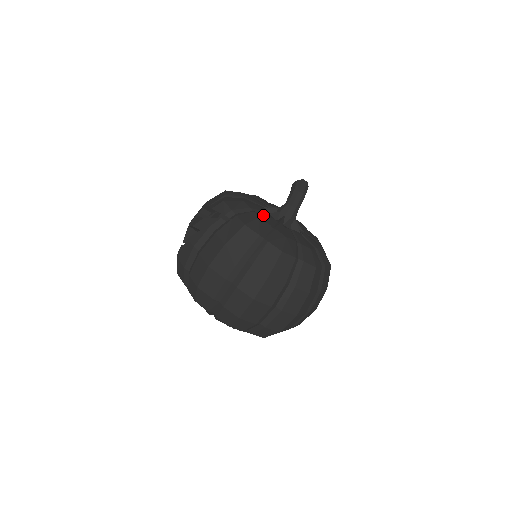
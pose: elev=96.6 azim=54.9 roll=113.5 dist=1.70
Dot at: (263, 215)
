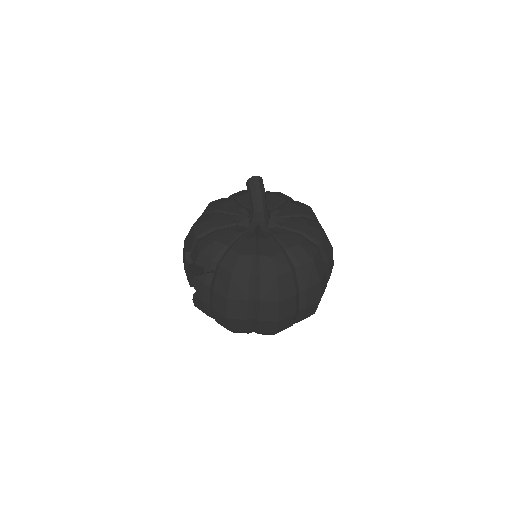
Dot at: (240, 244)
